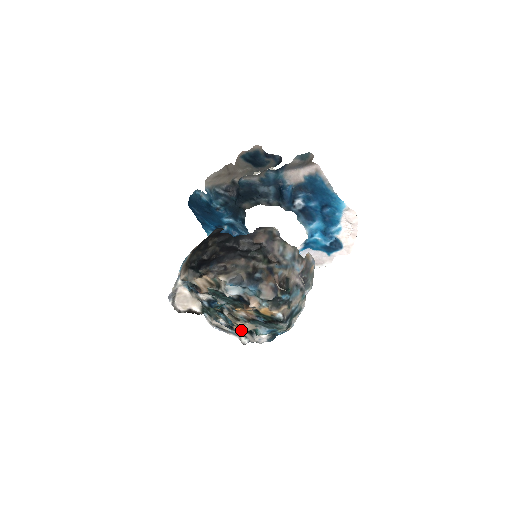
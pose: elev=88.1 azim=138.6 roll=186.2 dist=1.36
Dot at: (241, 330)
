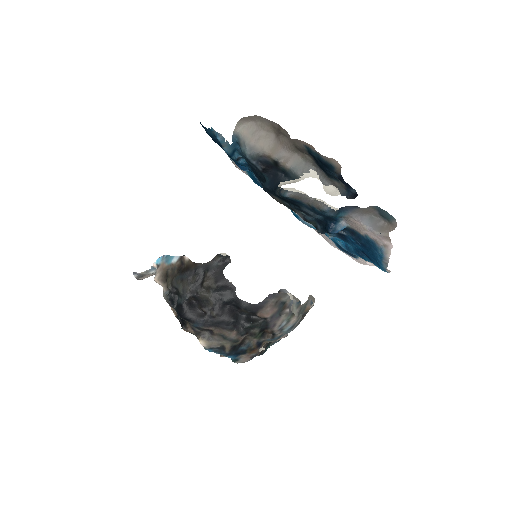
Dot at: occluded
